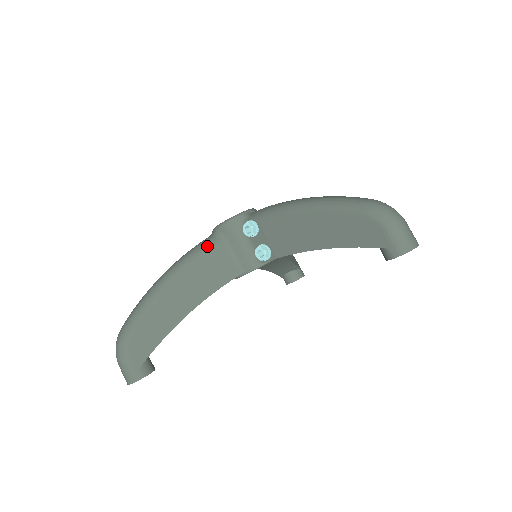
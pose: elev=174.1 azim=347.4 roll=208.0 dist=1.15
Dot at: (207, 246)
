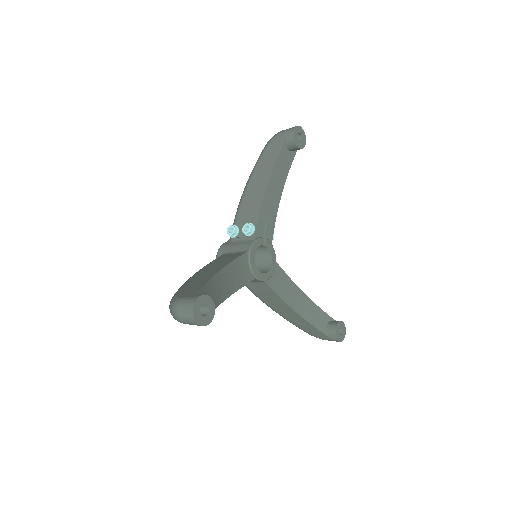
Dot at: occluded
